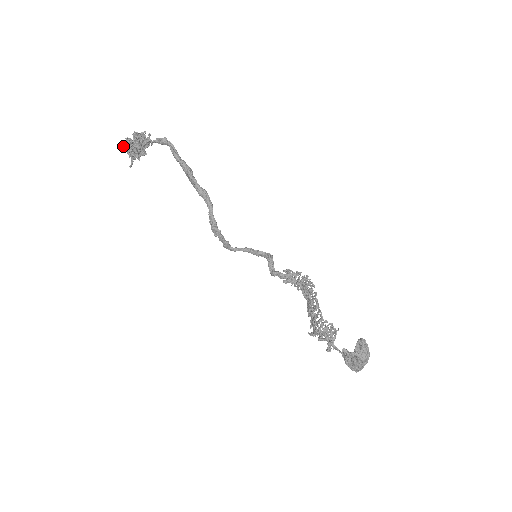
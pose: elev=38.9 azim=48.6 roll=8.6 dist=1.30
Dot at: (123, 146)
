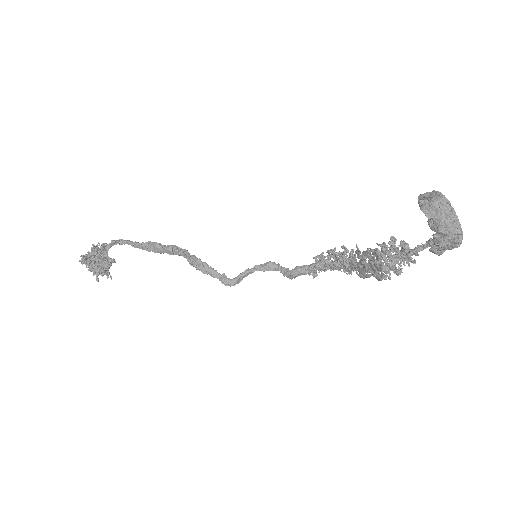
Dot at: (82, 260)
